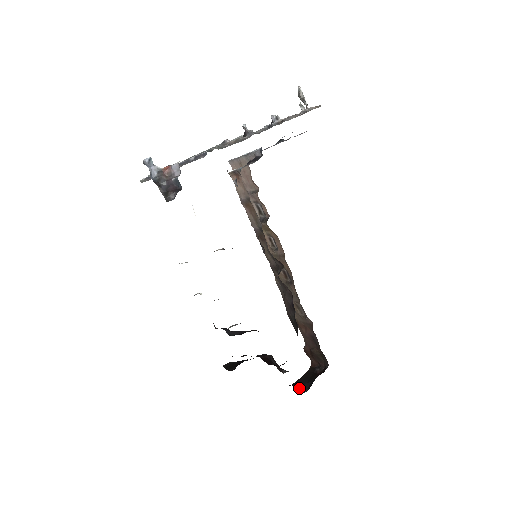
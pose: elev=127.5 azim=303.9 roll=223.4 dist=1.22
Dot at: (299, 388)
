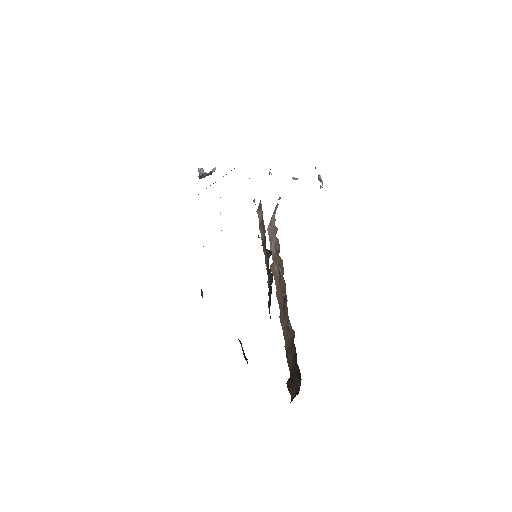
Dot at: occluded
